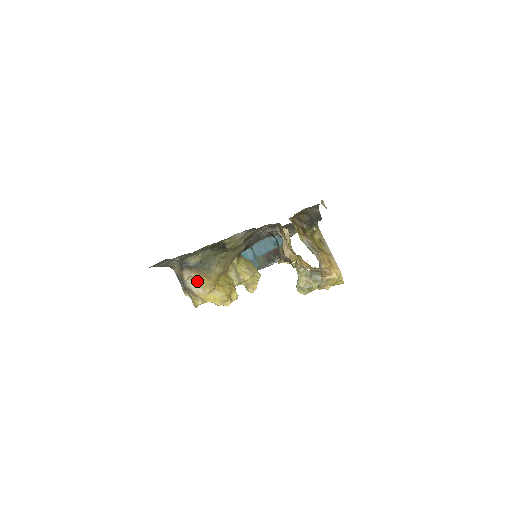
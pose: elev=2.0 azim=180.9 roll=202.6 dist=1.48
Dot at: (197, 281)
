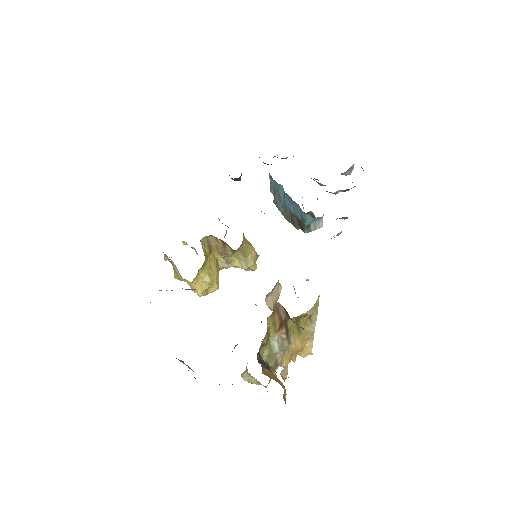
Dot at: (176, 268)
